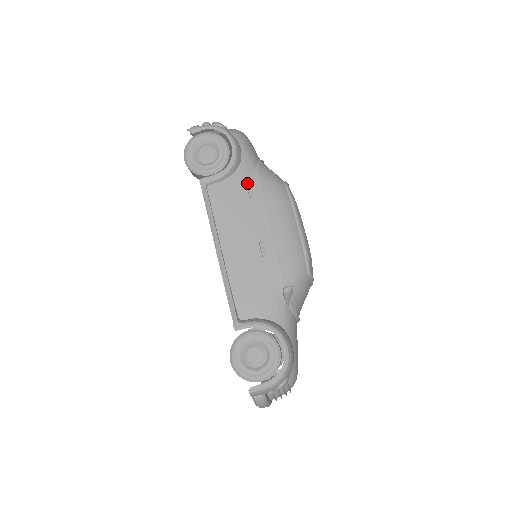
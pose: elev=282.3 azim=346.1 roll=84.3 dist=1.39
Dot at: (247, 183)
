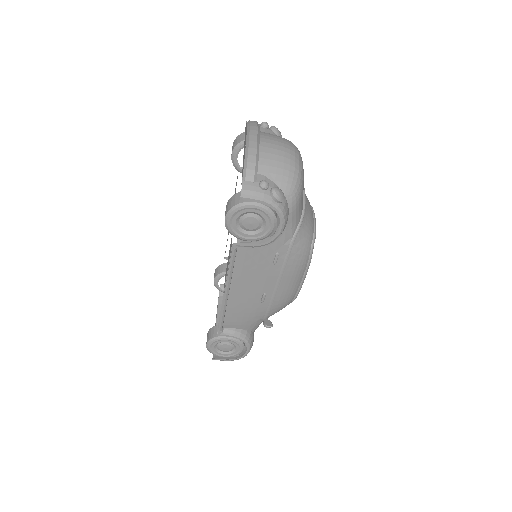
Dot at: (277, 253)
